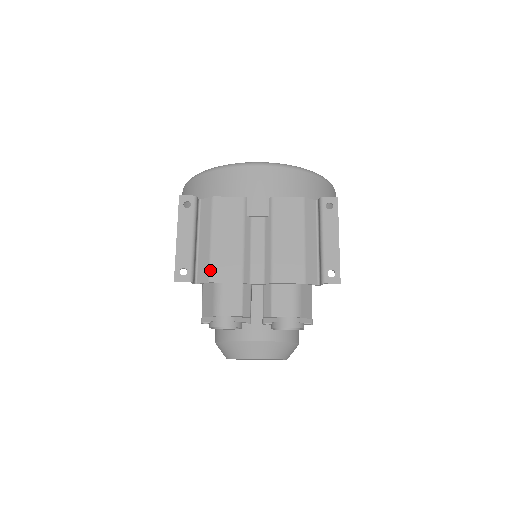
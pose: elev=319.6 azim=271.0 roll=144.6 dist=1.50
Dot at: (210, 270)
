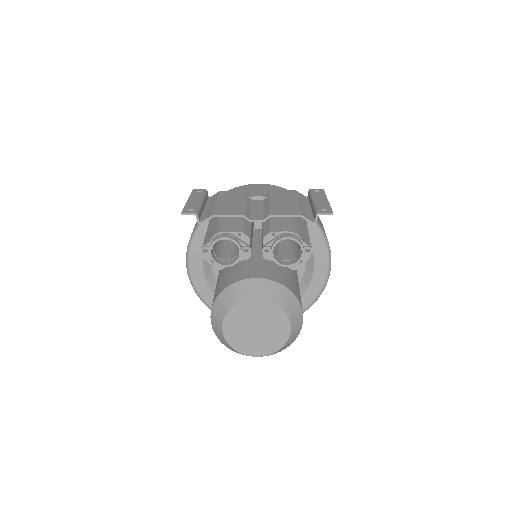
Dot at: (214, 211)
